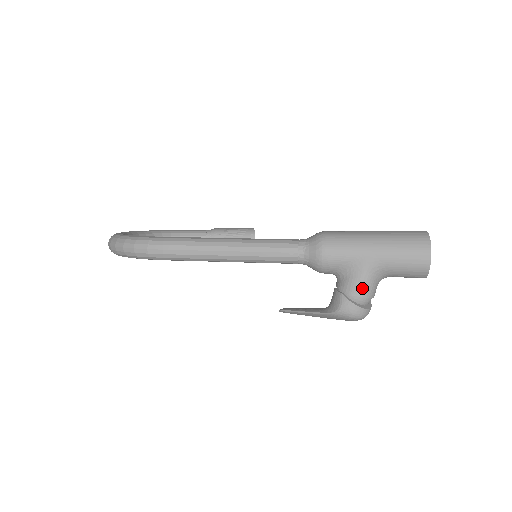
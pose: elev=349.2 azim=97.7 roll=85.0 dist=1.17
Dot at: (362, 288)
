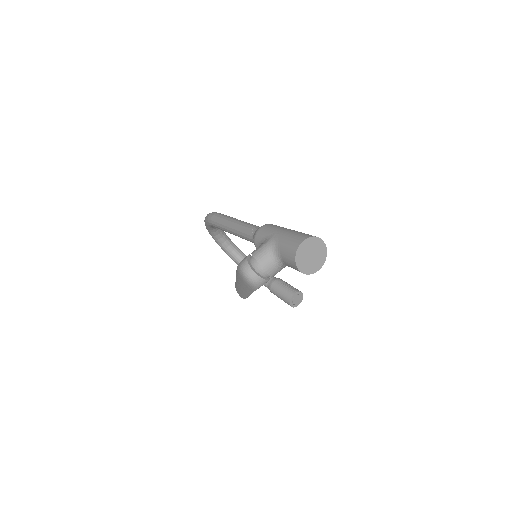
Dot at: (258, 252)
